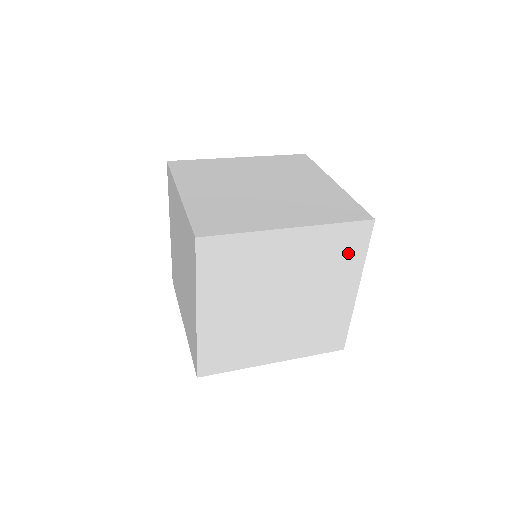
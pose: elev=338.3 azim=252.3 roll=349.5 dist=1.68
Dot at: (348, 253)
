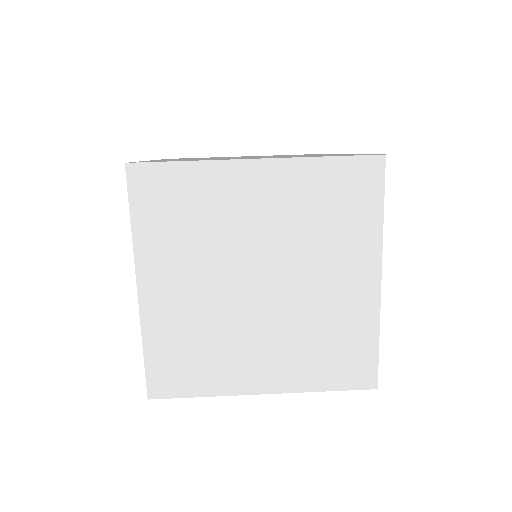
Dot at: occluded
